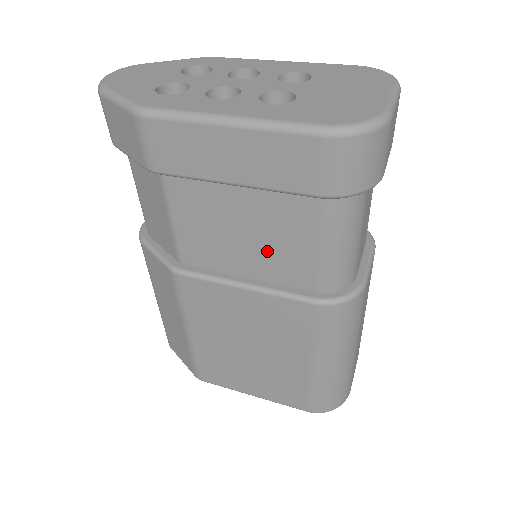
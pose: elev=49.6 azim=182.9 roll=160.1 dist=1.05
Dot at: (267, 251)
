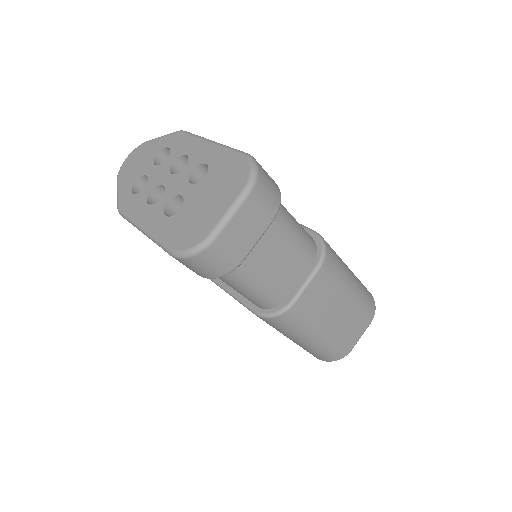
Dot at: occluded
